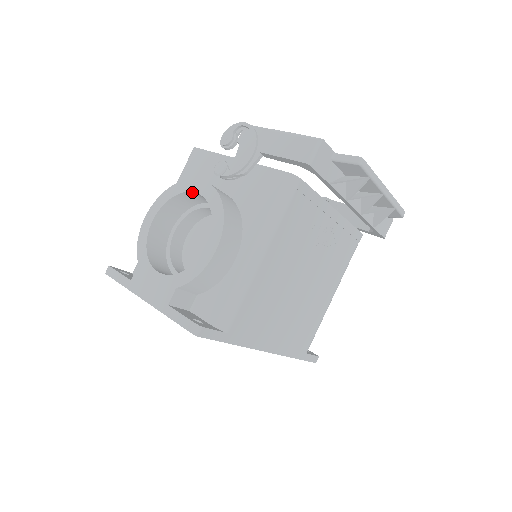
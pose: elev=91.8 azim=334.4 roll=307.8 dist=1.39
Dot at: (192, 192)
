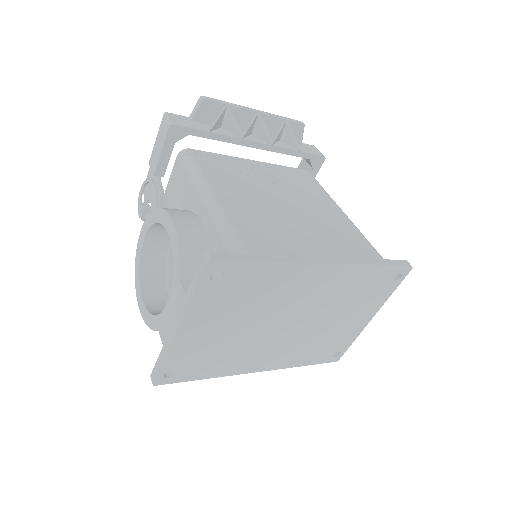
Dot at: (143, 246)
